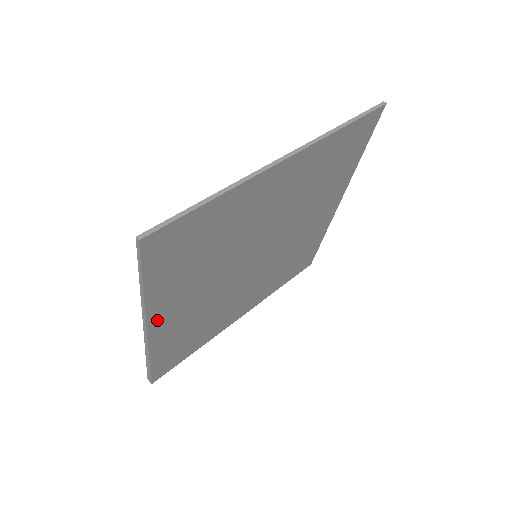
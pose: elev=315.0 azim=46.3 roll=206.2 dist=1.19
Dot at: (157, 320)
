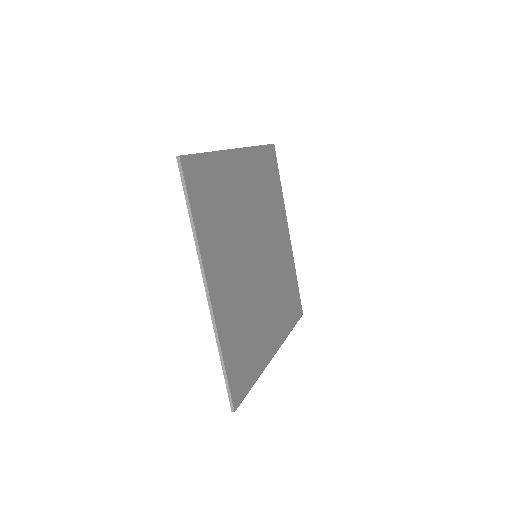
Dot at: (272, 349)
